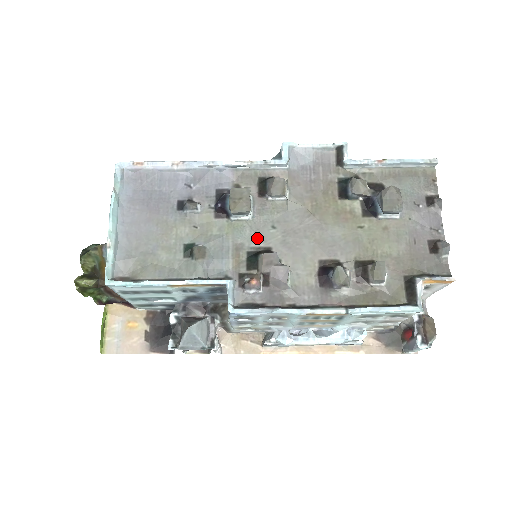
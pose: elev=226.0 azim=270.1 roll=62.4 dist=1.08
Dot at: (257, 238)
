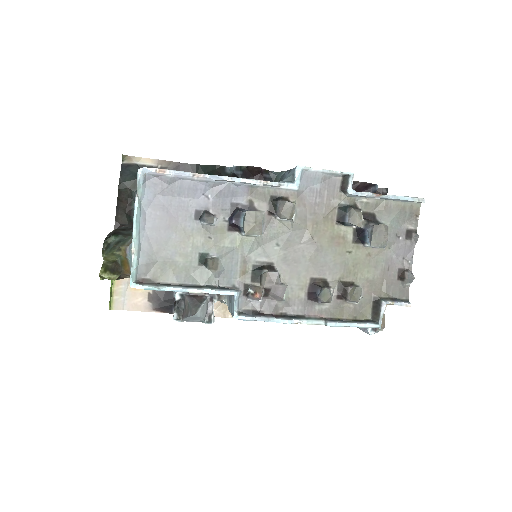
Dot at: (262, 253)
